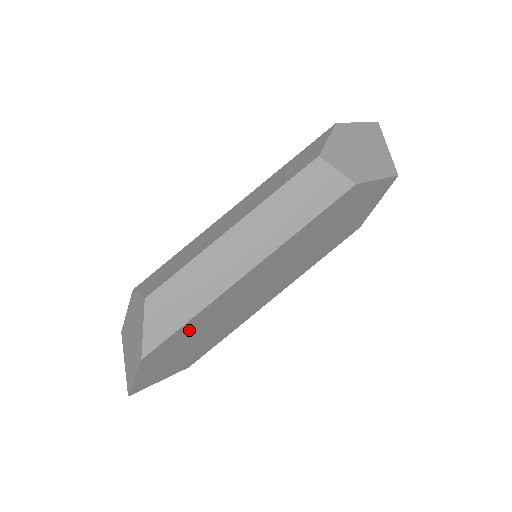
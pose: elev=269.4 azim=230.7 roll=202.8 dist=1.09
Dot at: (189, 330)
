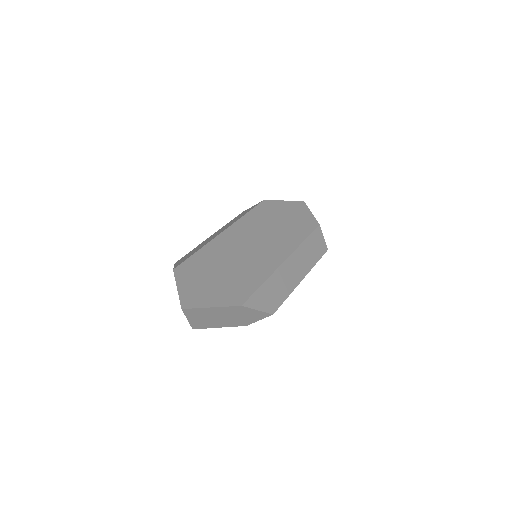
Dot at: (204, 260)
